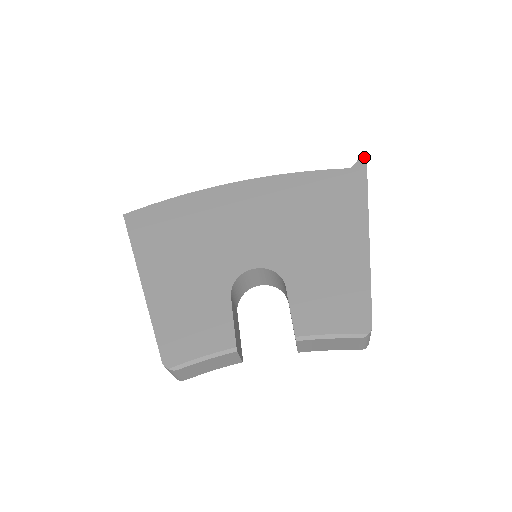
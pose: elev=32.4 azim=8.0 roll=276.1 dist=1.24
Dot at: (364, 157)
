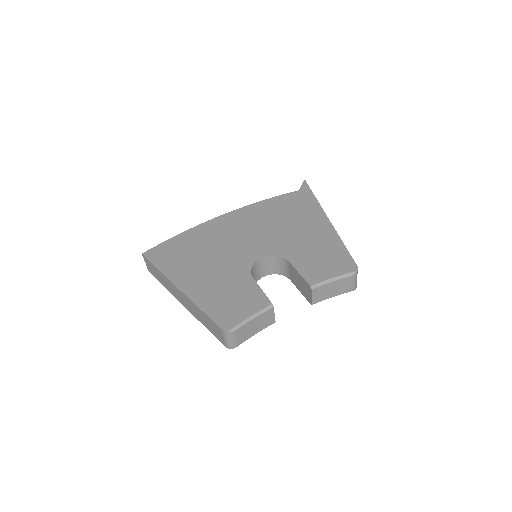
Dot at: (305, 183)
